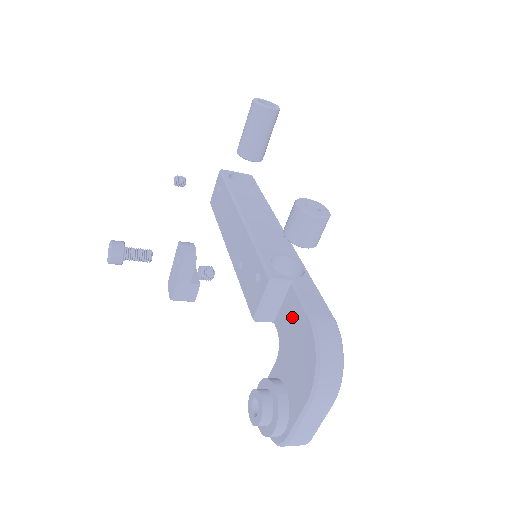
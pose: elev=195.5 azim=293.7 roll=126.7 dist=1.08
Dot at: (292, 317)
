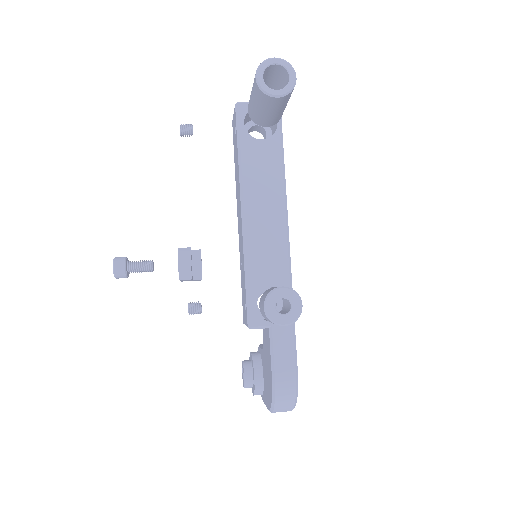
Dot at: (267, 350)
